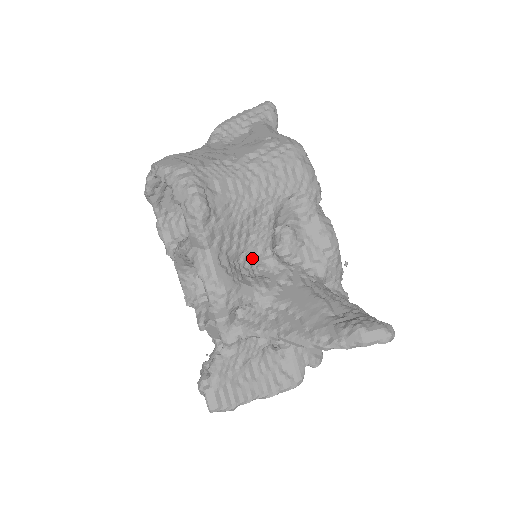
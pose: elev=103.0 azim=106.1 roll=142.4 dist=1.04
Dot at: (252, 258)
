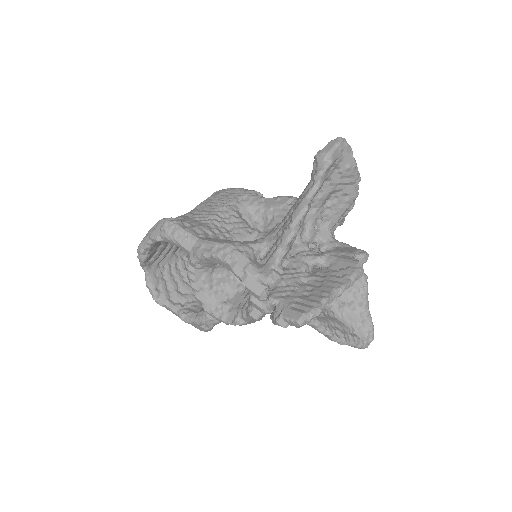
Dot at: occluded
